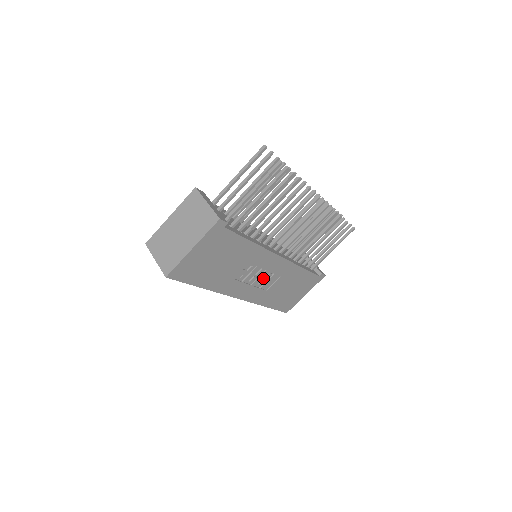
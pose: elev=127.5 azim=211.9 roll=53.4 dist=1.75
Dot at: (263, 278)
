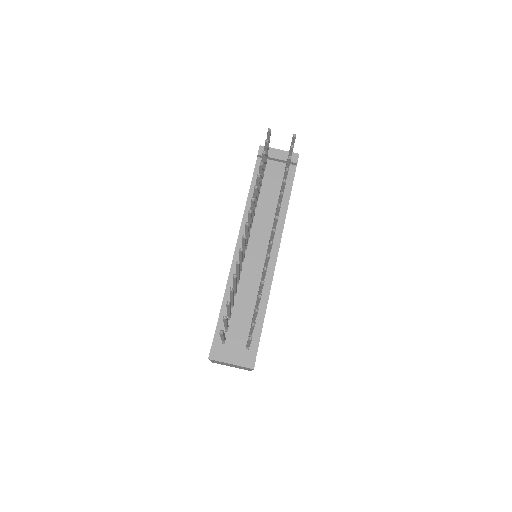
Dot at: occluded
